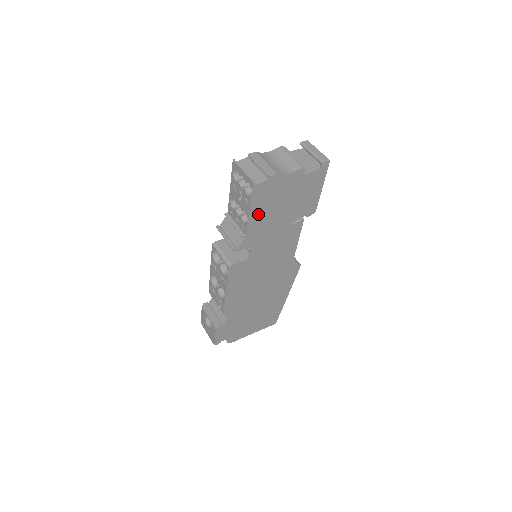
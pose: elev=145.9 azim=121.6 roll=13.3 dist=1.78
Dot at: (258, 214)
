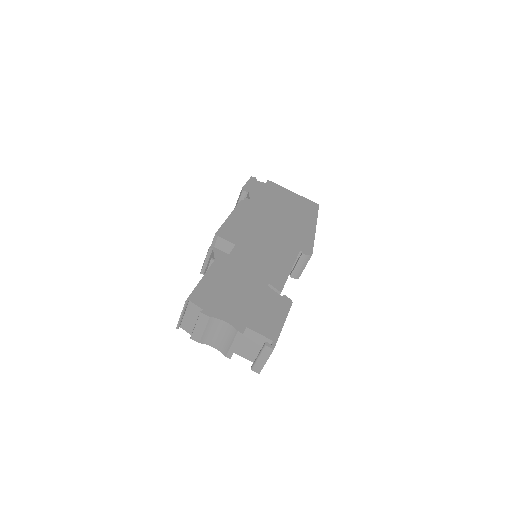
Dot at: occluded
